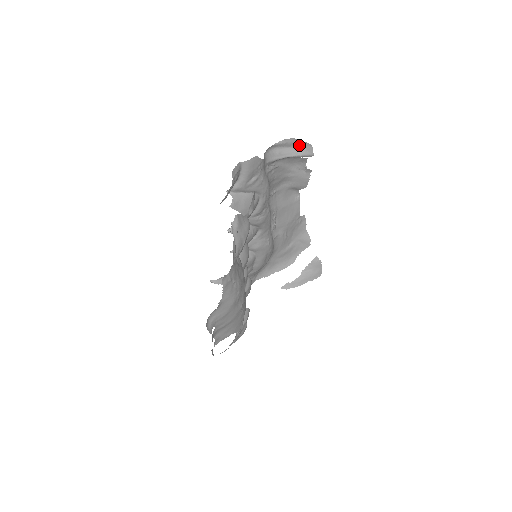
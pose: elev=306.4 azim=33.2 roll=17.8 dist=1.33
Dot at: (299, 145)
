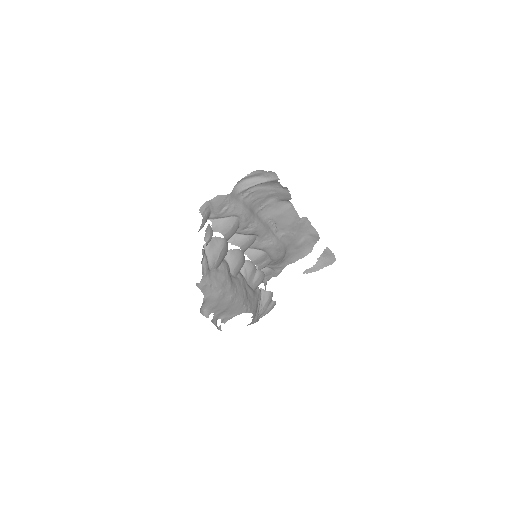
Dot at: (266, 174)
